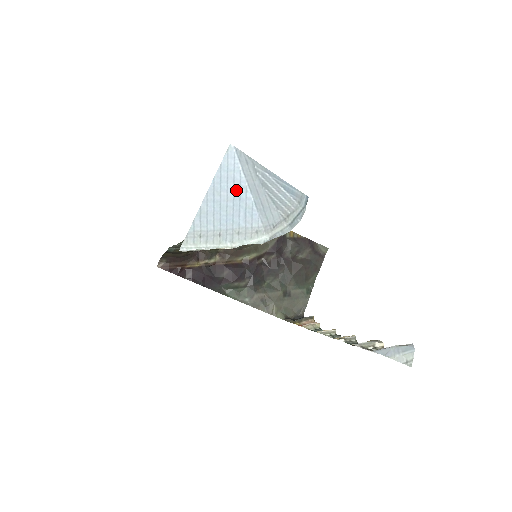
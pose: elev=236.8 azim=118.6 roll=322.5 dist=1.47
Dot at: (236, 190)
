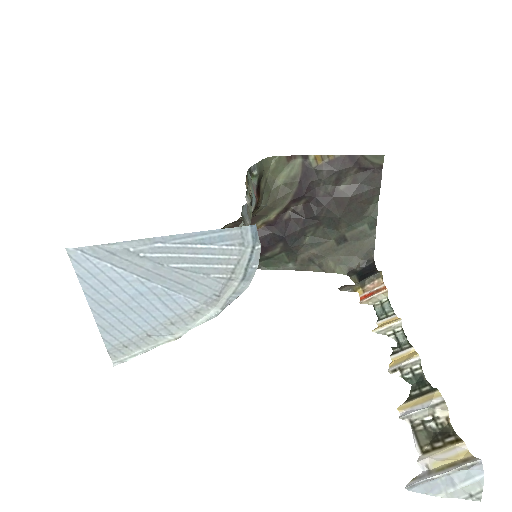
Dot at: (126, 288)
